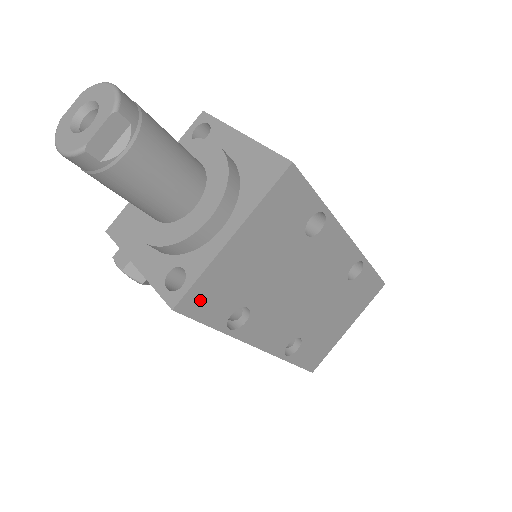
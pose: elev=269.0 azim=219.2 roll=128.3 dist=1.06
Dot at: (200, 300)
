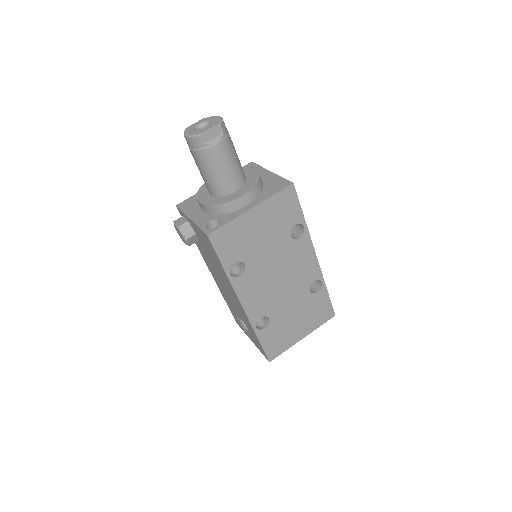
Dot at: (223, 239)
